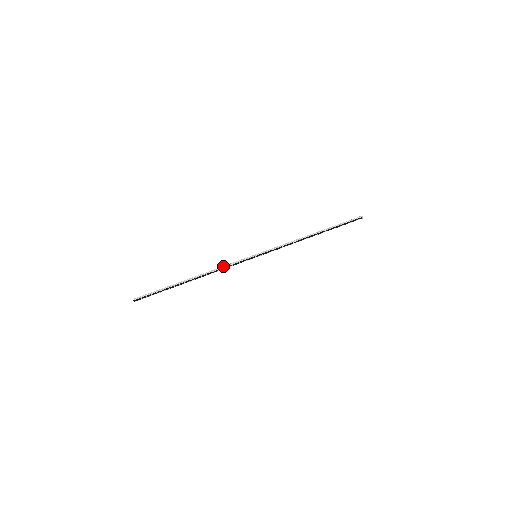
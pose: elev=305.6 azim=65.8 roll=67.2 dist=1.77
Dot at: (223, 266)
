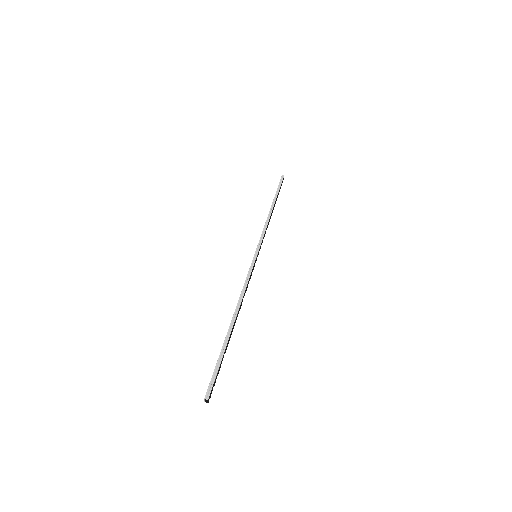
Dot at: (244, 285)
